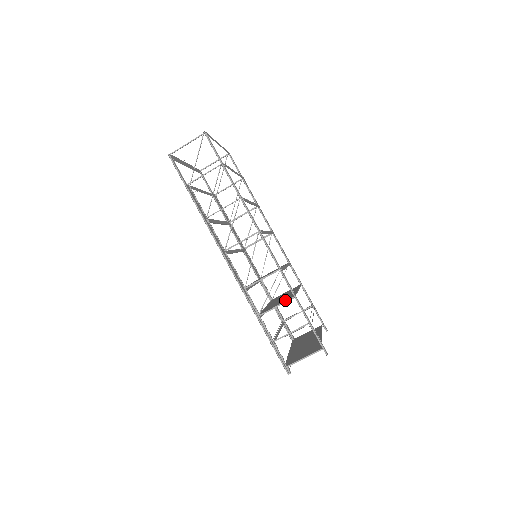
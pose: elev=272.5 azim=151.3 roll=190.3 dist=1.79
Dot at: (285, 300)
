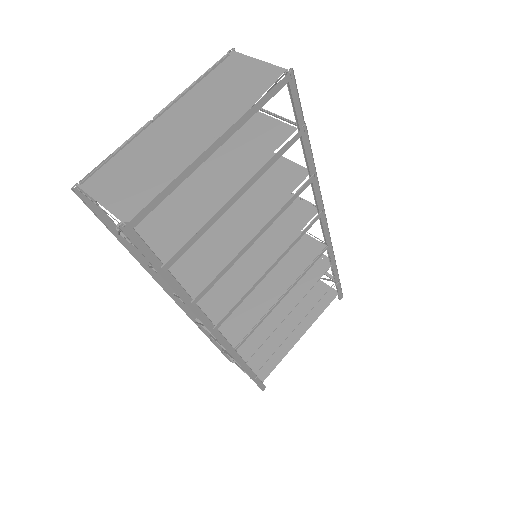
Dot at: (238, 351)
